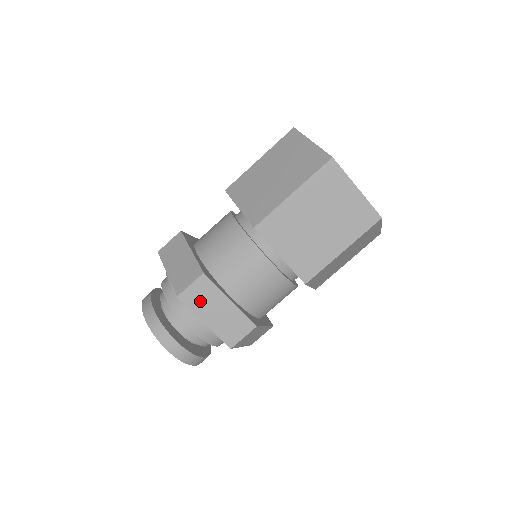
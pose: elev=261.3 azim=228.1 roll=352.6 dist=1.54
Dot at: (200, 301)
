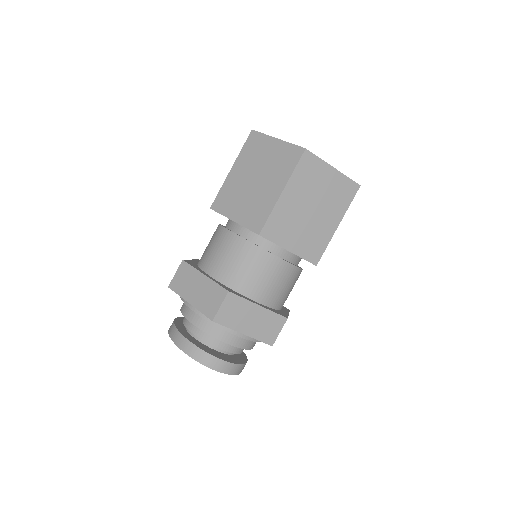
Dot at: (233, 317)
